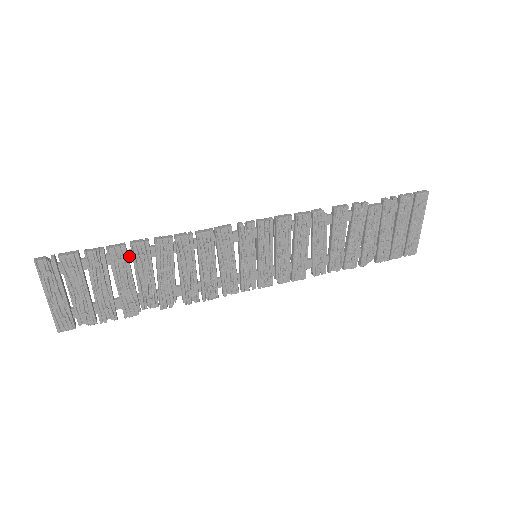
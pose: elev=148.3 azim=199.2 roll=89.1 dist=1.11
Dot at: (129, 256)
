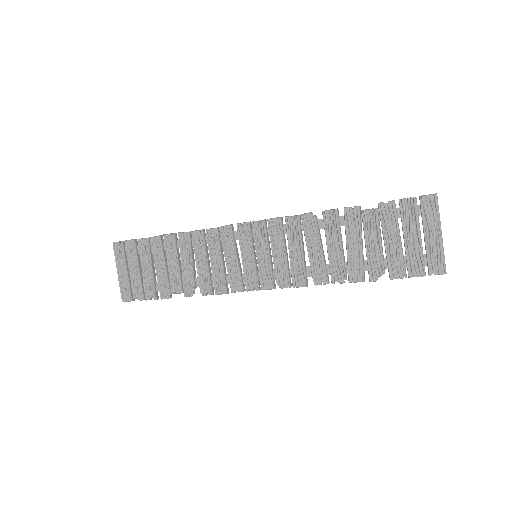
Dot at: (164, 246)
